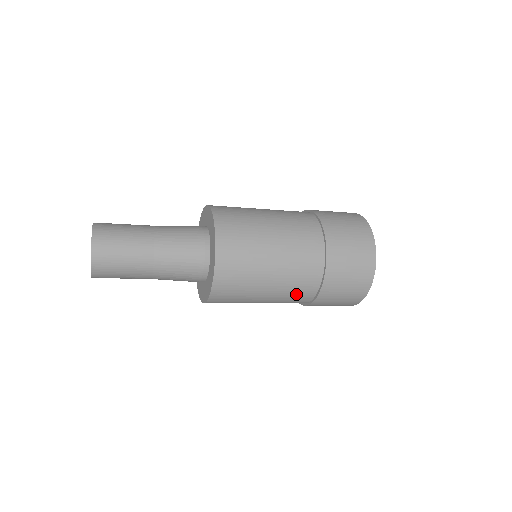
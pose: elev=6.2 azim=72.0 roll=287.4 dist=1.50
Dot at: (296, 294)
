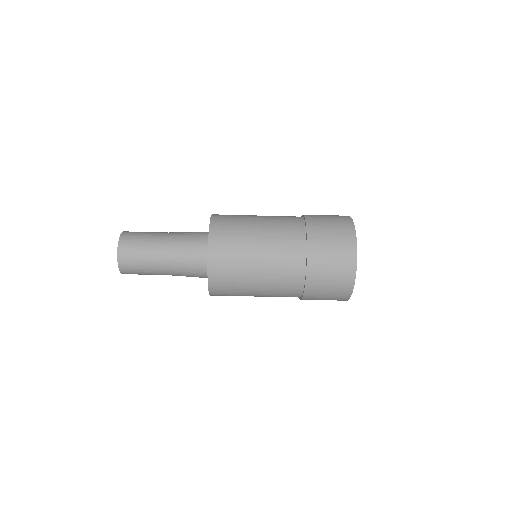
Dot at: (286, 261)
